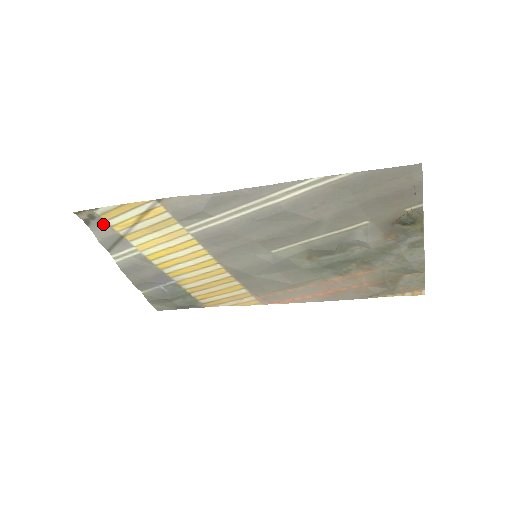
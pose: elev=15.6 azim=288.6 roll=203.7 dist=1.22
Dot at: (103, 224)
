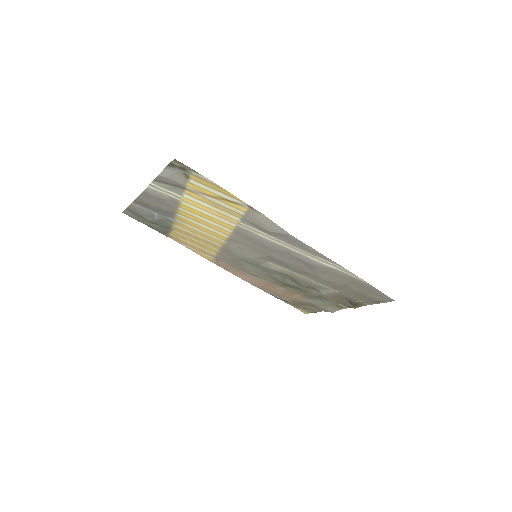
Dot at: (183, 176)
